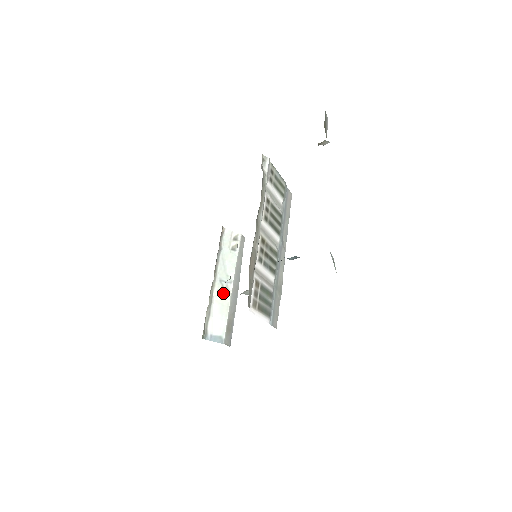
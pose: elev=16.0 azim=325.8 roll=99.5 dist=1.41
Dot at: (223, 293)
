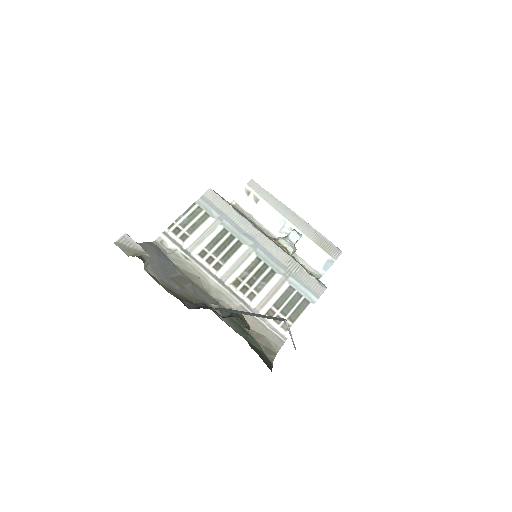
Dot at: occluded
